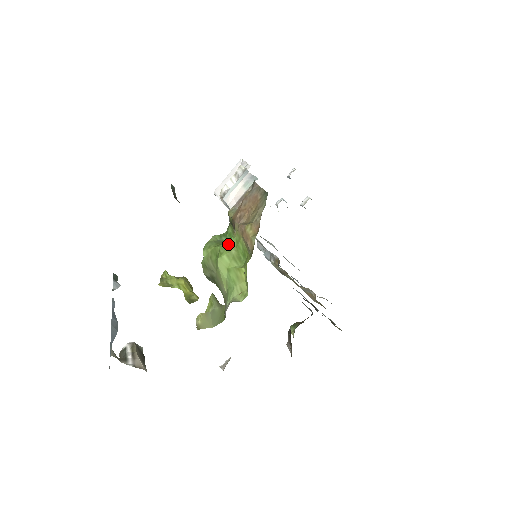
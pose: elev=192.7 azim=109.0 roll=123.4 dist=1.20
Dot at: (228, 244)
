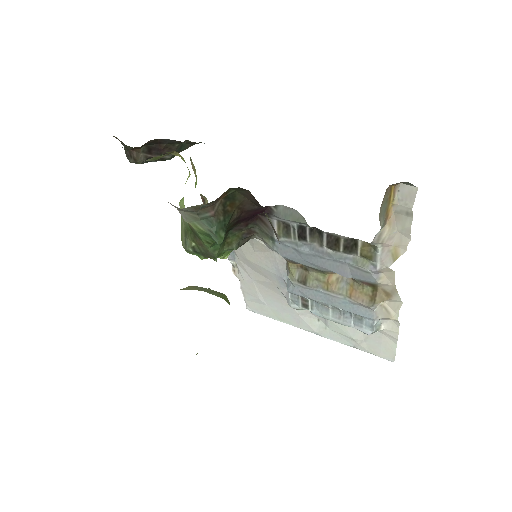
Dot at: occluded
